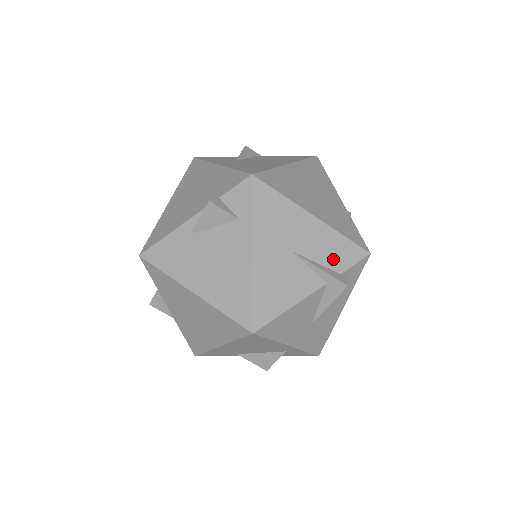
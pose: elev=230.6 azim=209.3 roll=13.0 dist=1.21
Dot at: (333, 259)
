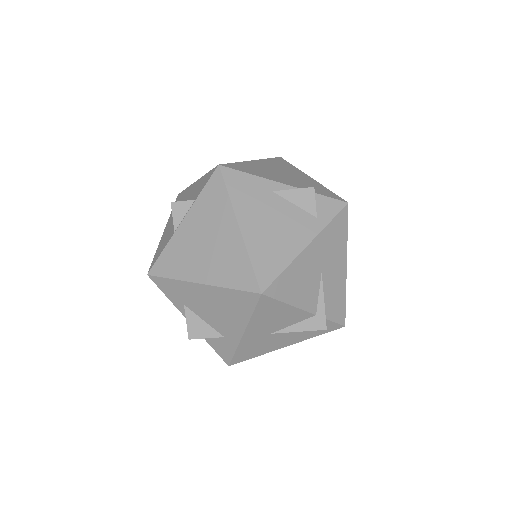
Dot at: (331, 304)
